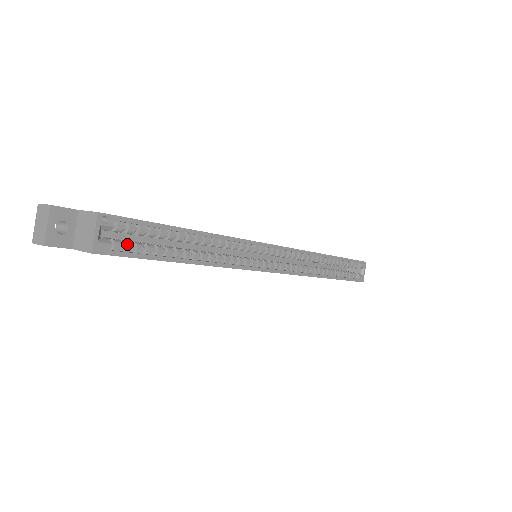
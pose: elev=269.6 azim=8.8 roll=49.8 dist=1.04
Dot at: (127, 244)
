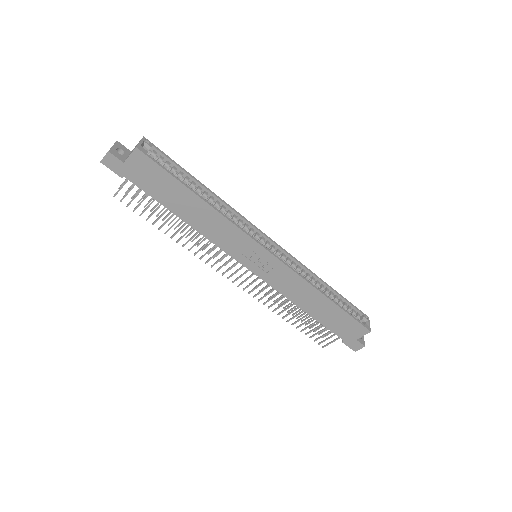
Dot at: (158, 162)
